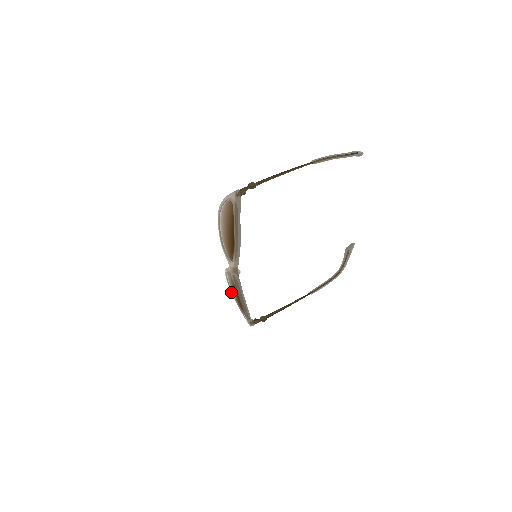
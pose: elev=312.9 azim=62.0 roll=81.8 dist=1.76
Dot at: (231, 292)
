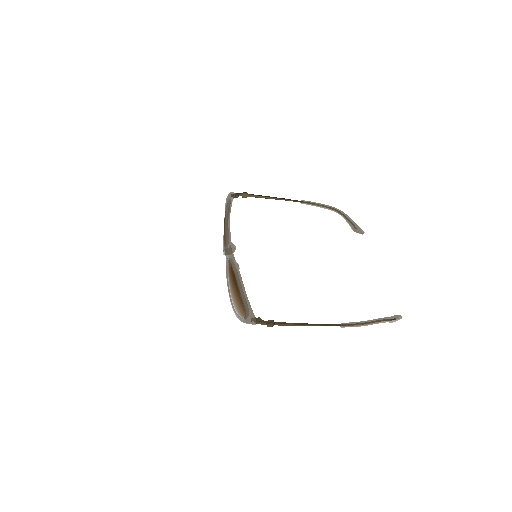
Dot at: (234, 312)
